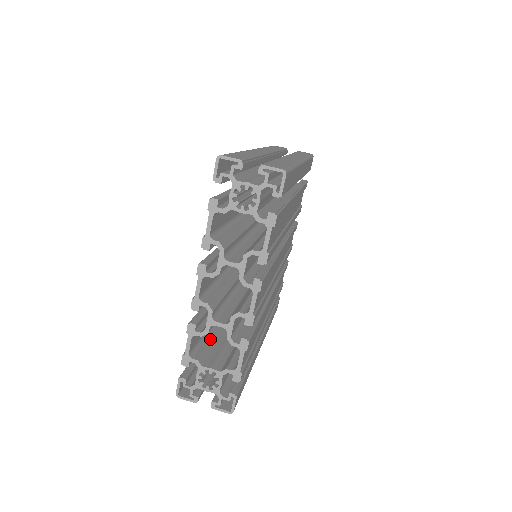
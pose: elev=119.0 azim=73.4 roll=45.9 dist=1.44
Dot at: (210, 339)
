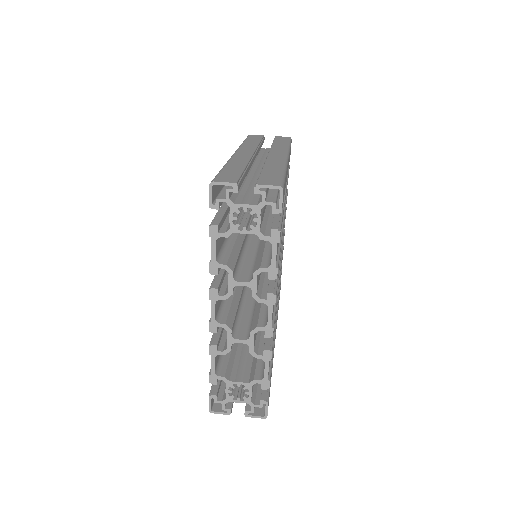
Dot at: occluded
